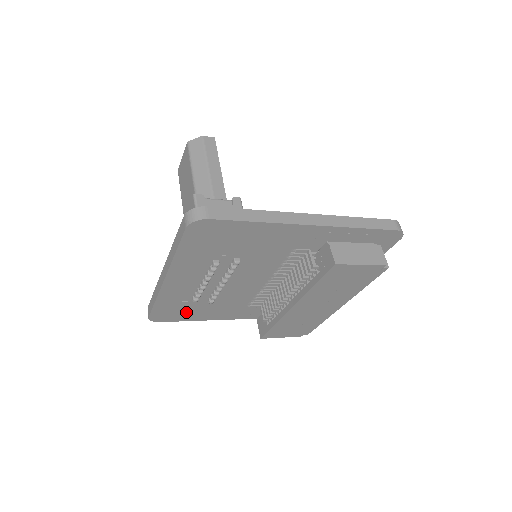
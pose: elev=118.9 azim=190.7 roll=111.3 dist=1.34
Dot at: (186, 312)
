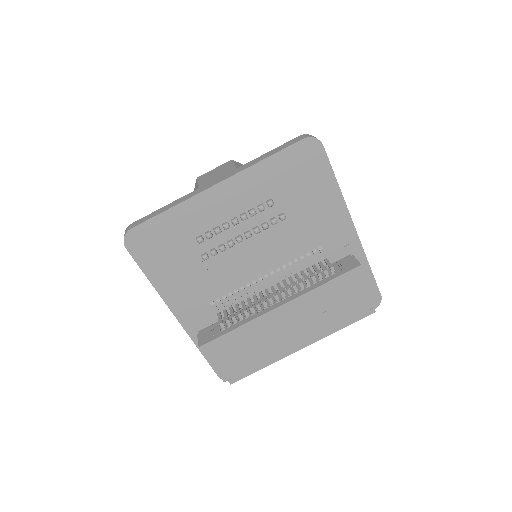
Dot at: (164, 256)
